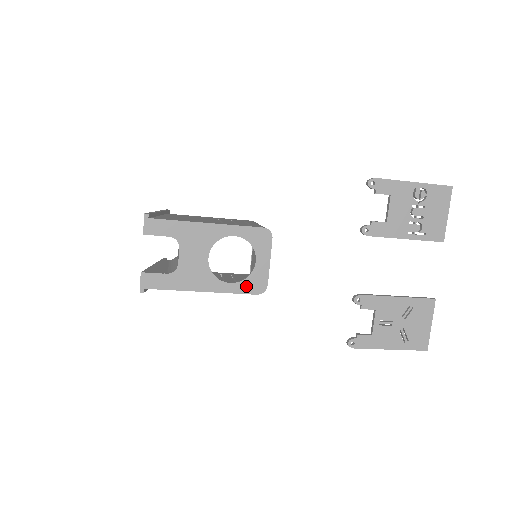
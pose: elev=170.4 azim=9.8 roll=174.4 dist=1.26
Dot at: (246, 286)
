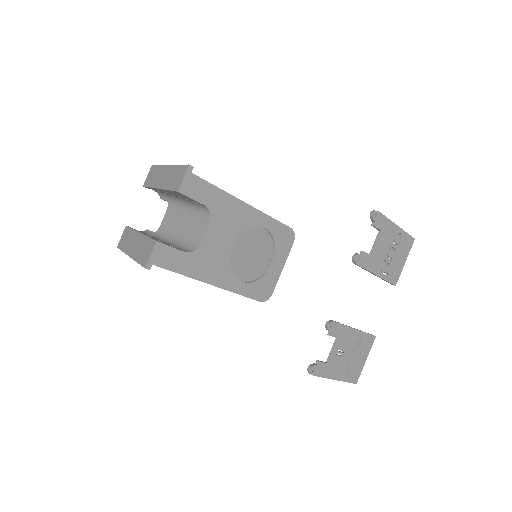
Dot at: (255, 289)
